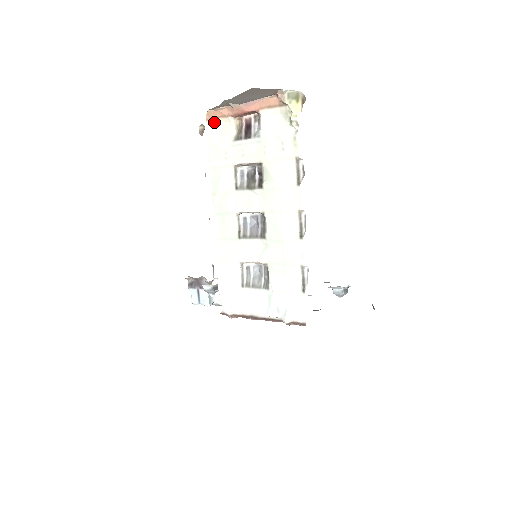
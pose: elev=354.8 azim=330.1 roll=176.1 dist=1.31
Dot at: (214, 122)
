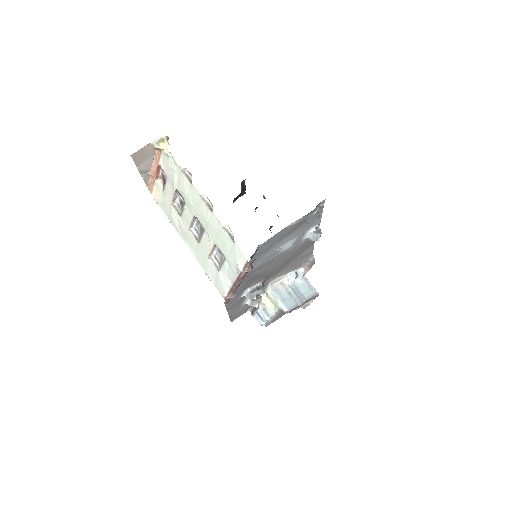
Dot at: (154, 191)
